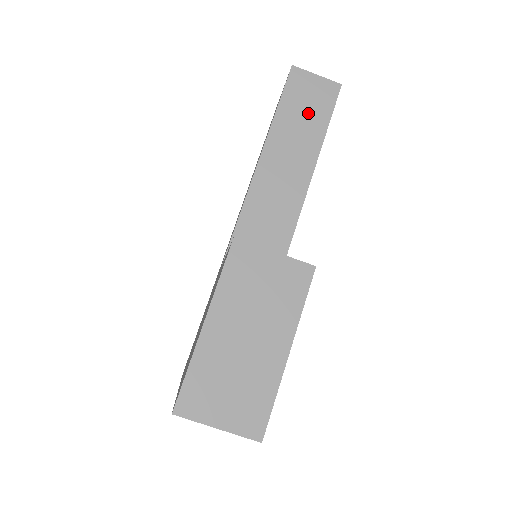
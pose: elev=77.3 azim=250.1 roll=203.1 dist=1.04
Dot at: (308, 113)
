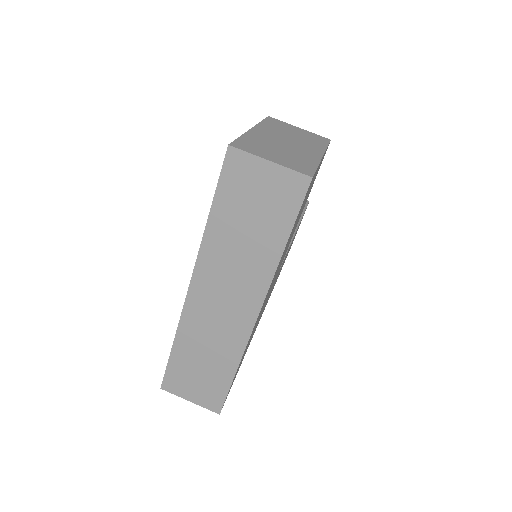
Dot at: occluded
